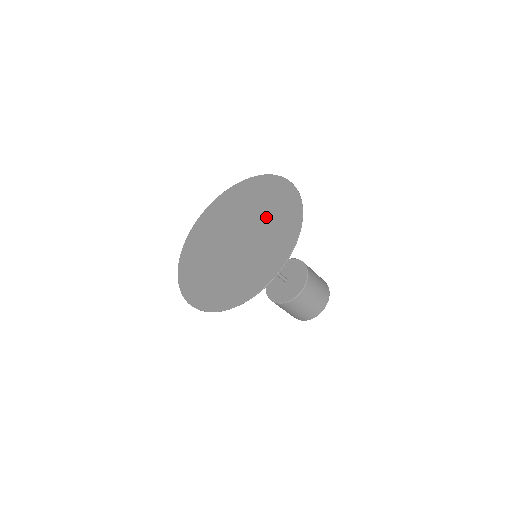
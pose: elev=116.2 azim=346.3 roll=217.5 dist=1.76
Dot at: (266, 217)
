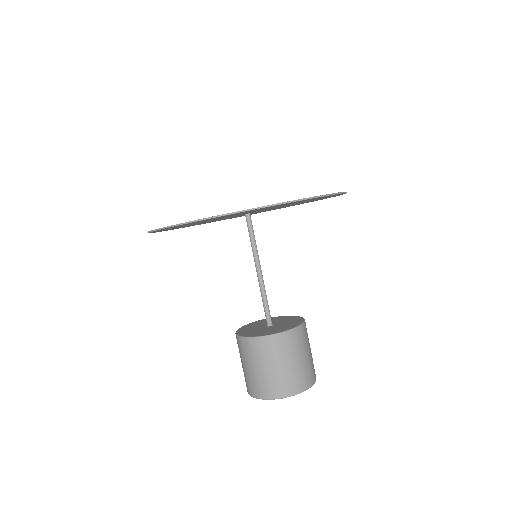
Dot at: occluded
